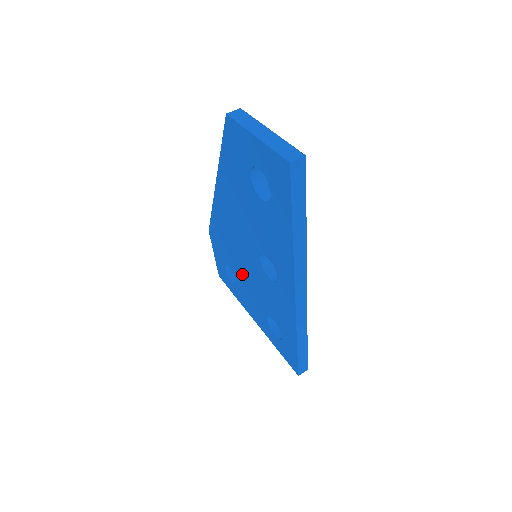
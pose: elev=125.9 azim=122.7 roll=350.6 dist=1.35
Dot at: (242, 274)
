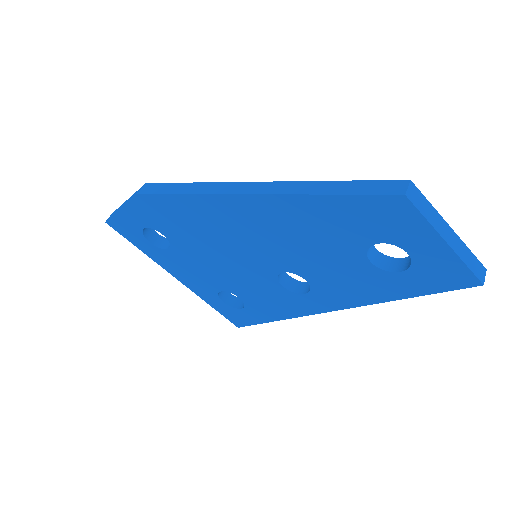
Dot at: (202, 255)
